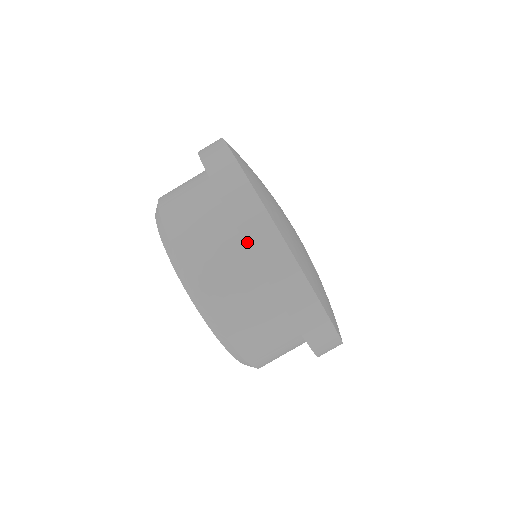
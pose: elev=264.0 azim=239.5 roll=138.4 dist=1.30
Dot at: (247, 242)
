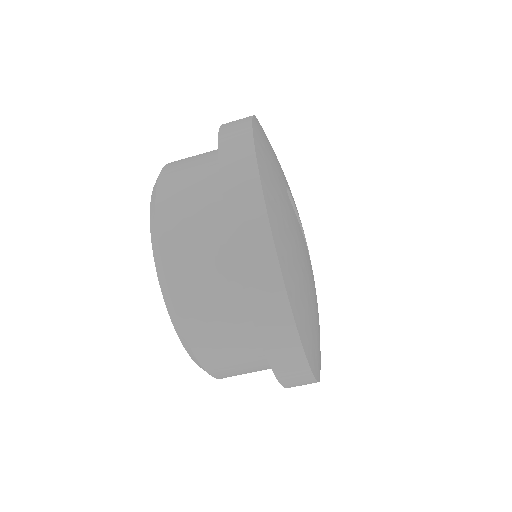
Dot at: occluded
